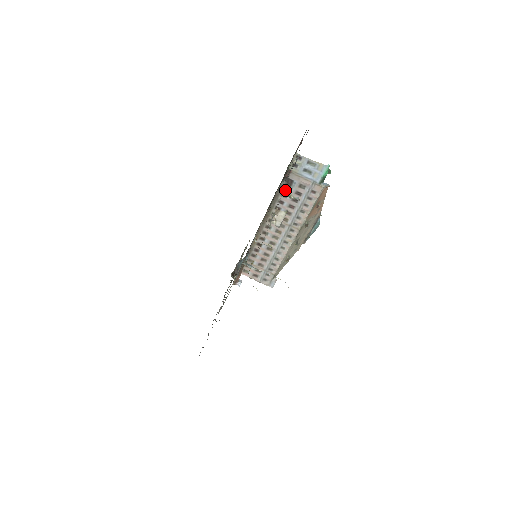
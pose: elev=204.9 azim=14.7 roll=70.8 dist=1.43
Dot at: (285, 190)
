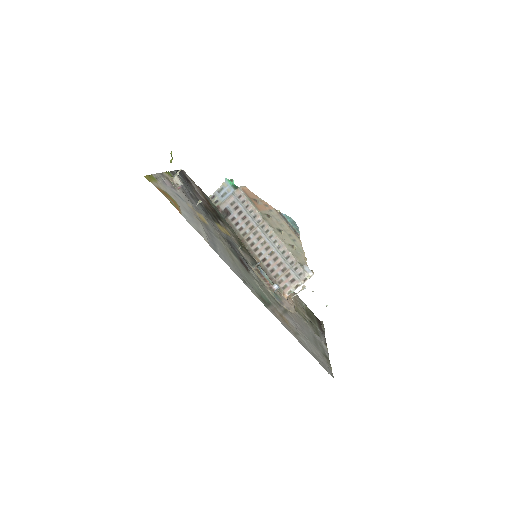
Dot at: (230, 217)
